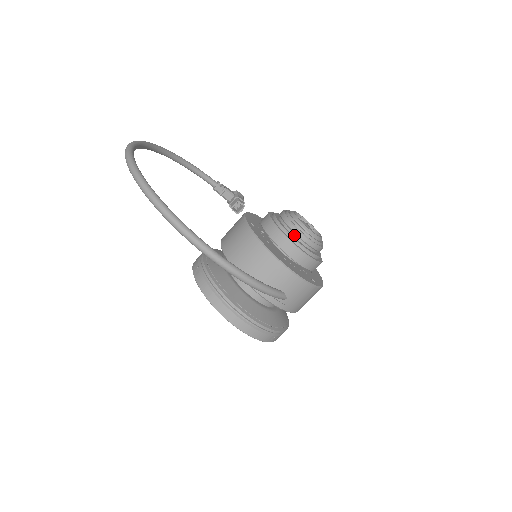
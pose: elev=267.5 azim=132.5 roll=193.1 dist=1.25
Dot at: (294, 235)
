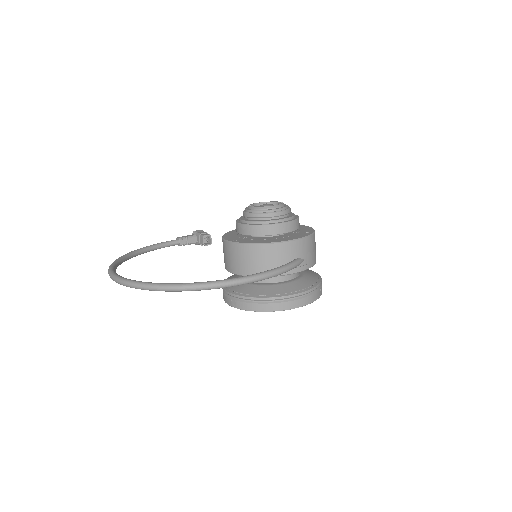
Dot at: (267, 219)
